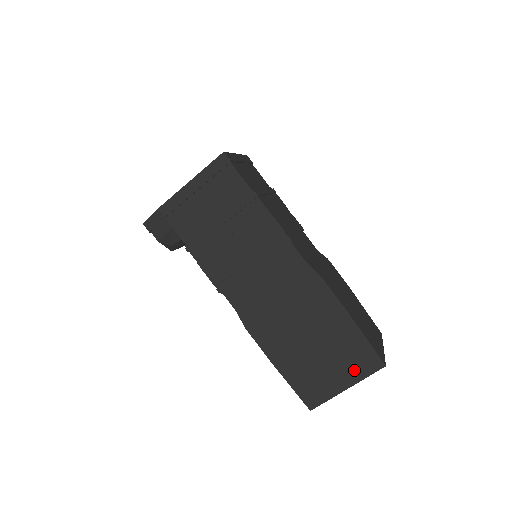
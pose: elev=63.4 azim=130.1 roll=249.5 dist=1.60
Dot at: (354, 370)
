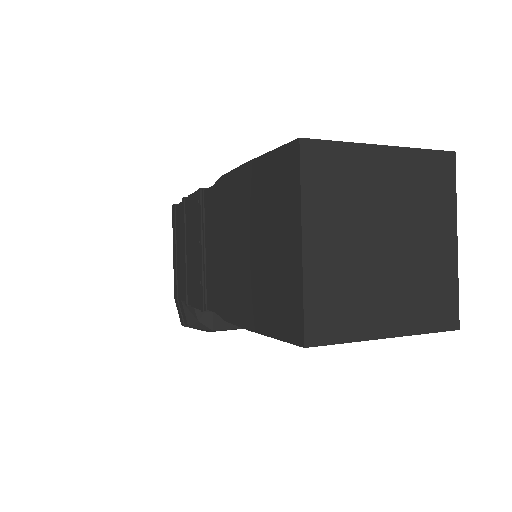
Dot at: (287, 205)
